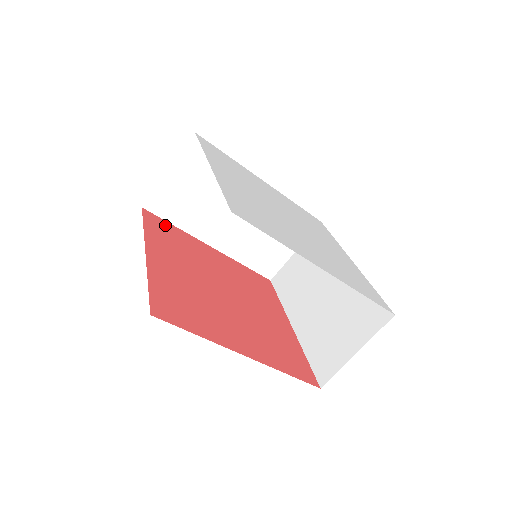
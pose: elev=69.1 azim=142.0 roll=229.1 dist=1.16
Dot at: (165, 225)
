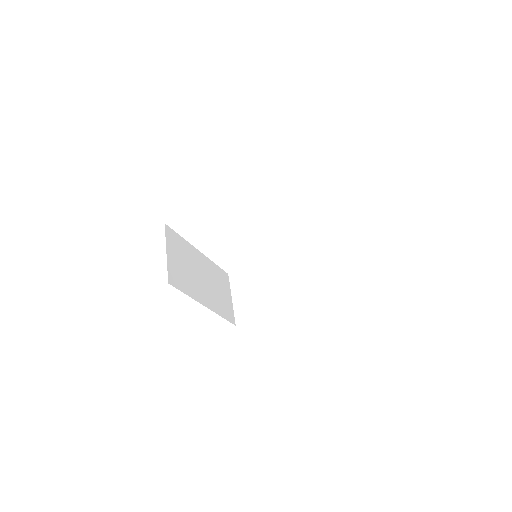
Dot at: occluded
